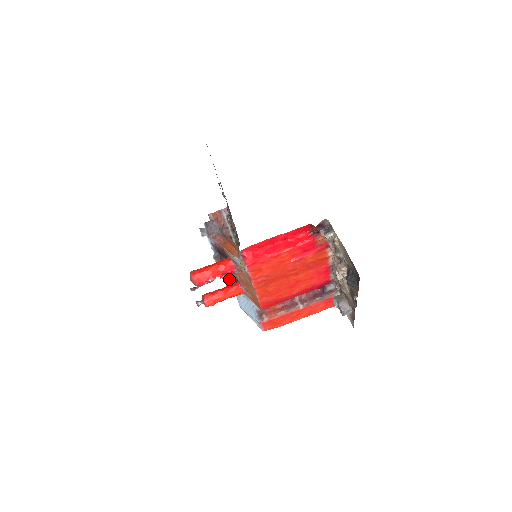
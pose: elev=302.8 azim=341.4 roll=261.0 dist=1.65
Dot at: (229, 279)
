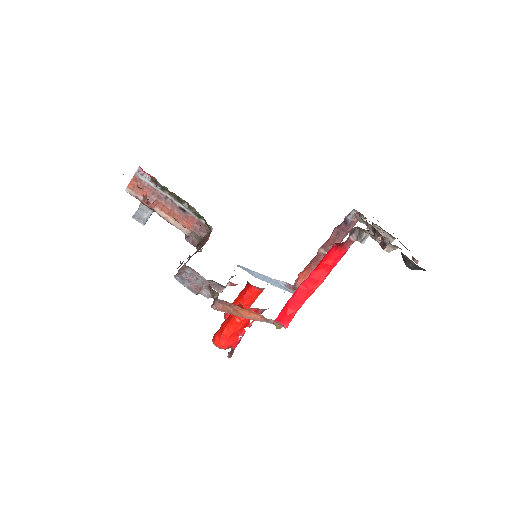
Dot at: occluded
